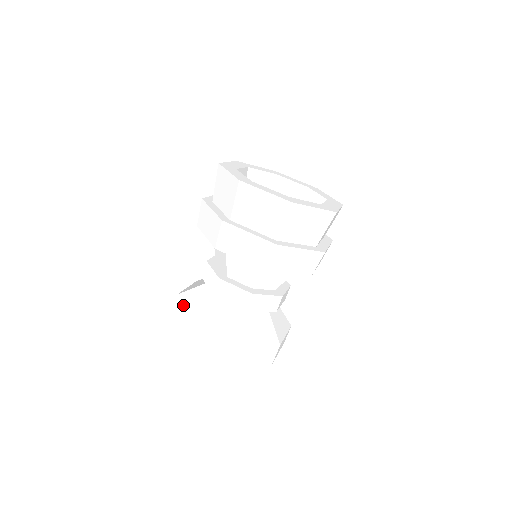
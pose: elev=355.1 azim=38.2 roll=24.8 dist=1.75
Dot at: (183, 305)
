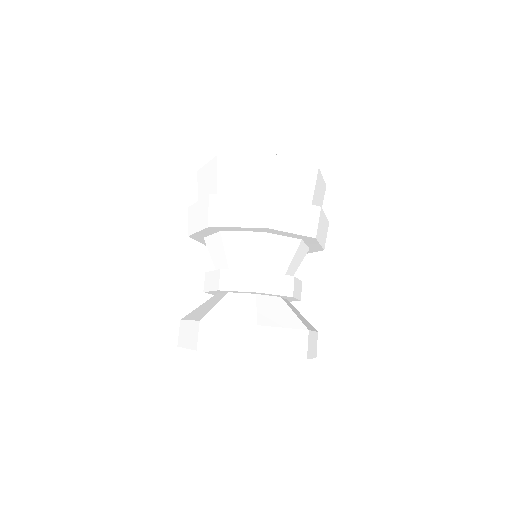
Dot at: (224, 322)
